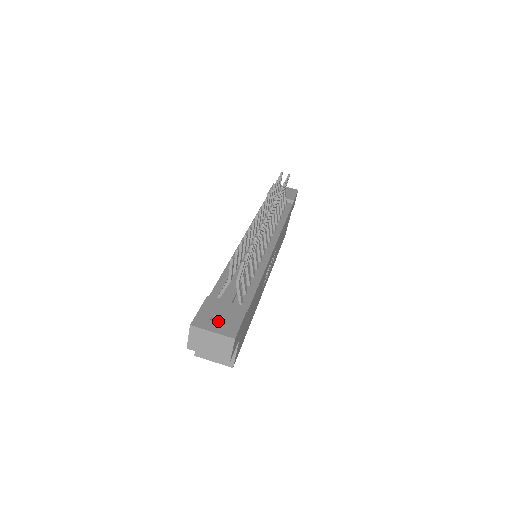
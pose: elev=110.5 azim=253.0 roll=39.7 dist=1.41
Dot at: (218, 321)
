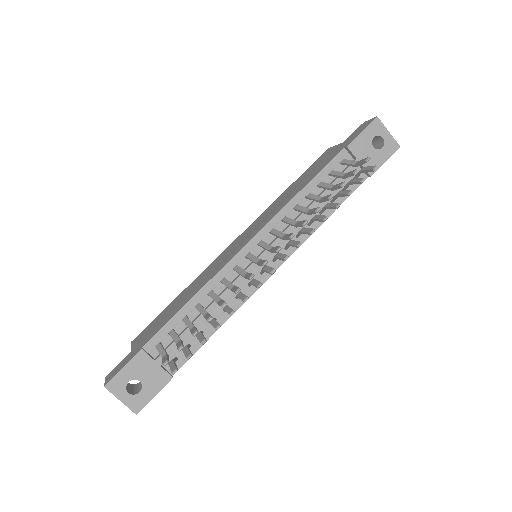
Dot at: (139, 378)
